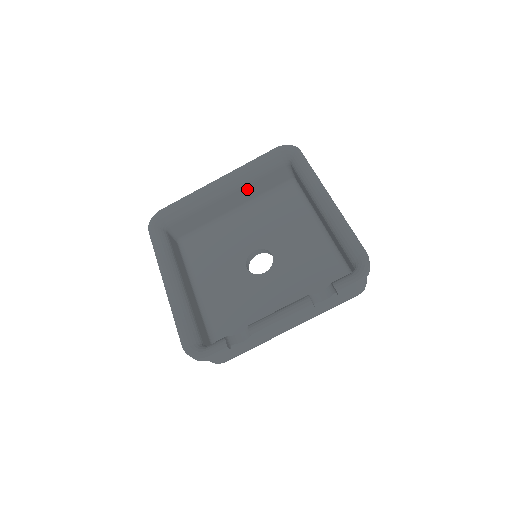
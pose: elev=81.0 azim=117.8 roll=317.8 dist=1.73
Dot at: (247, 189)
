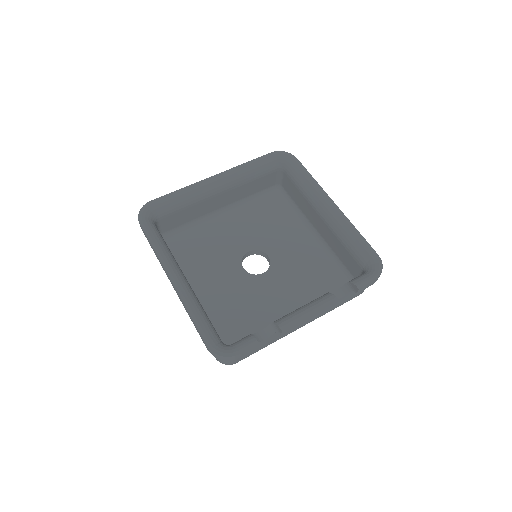
Dot at: (239, 189)
